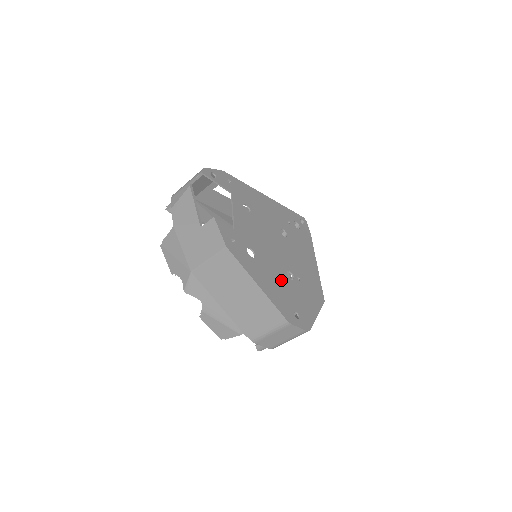
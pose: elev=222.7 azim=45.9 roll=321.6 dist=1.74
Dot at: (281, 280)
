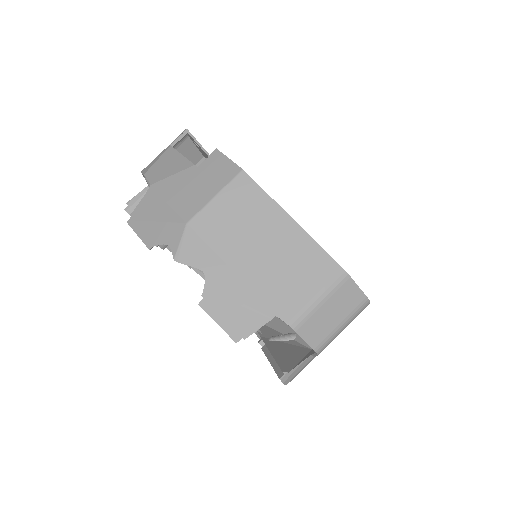
Dot at: occluded
